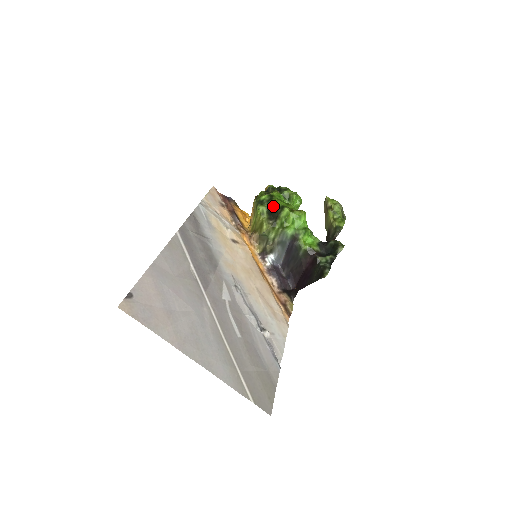
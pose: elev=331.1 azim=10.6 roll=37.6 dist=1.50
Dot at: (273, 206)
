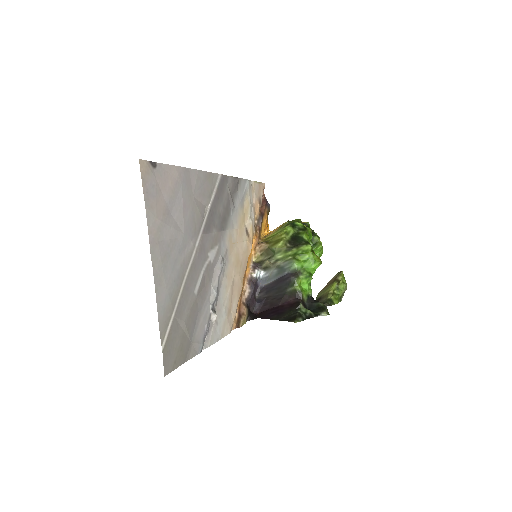
Dot at: (301, 235)
